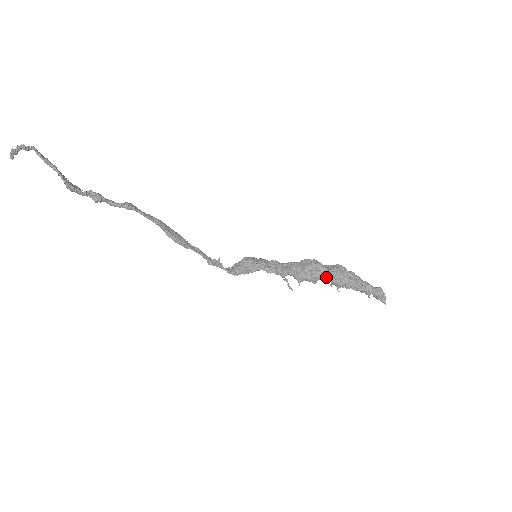
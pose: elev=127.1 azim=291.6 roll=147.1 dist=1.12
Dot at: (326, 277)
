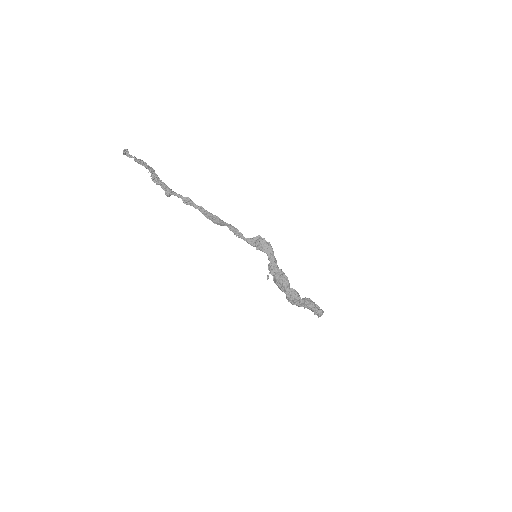
Dot at: (285, 293)
